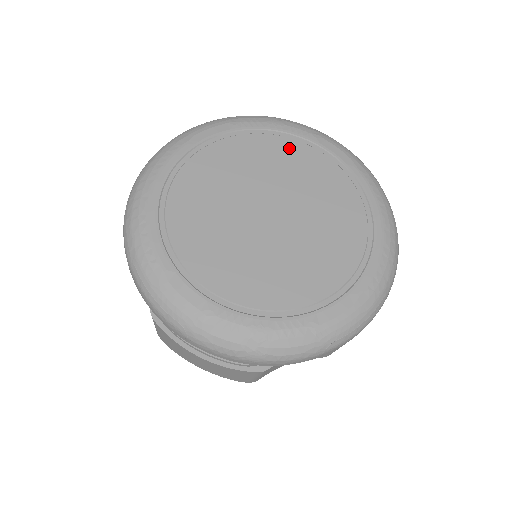
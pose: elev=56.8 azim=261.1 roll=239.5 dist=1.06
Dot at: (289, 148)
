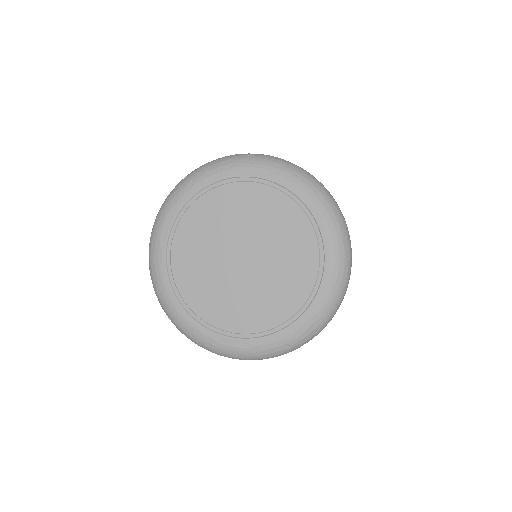
Dot at: (222, 196)
